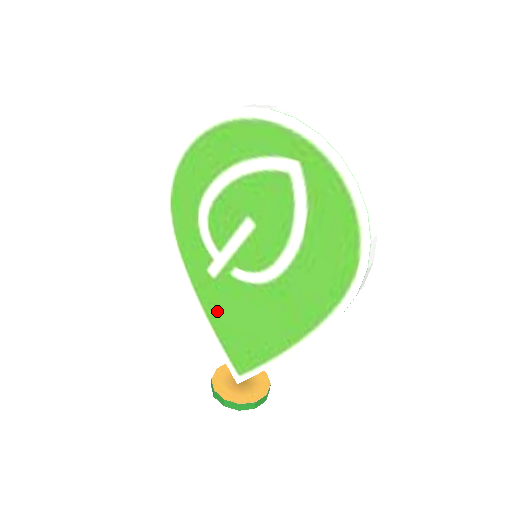
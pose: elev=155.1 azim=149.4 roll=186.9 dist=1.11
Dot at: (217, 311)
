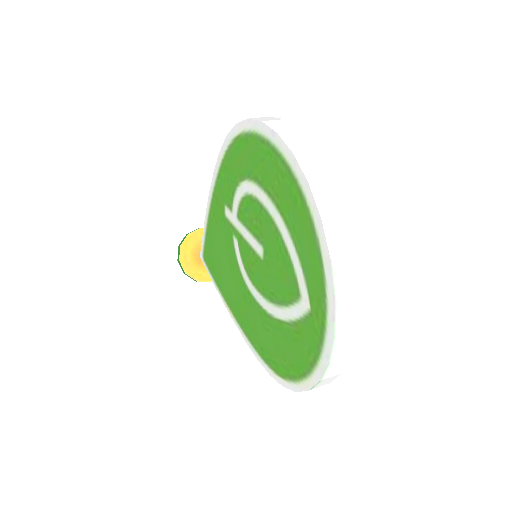
Dot at: (215, 225)
